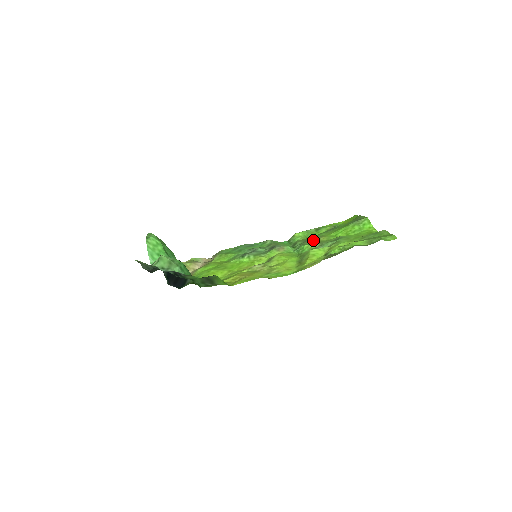
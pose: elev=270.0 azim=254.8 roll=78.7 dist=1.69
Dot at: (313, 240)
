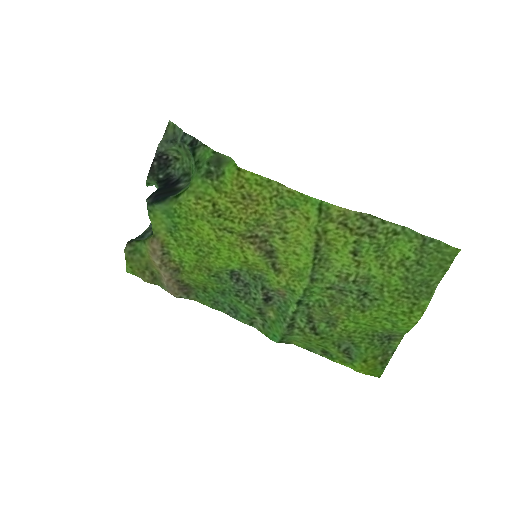
Dot at: (324, 317)
